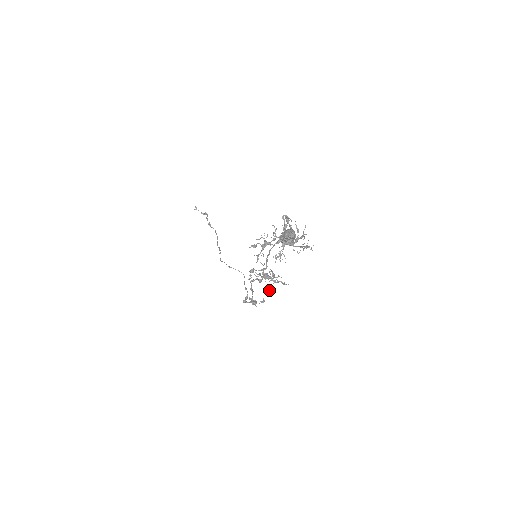
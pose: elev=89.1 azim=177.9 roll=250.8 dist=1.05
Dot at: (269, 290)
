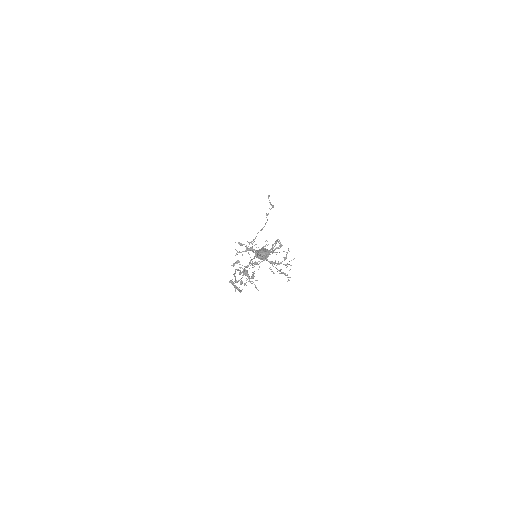
Dot at: (241, 283)
